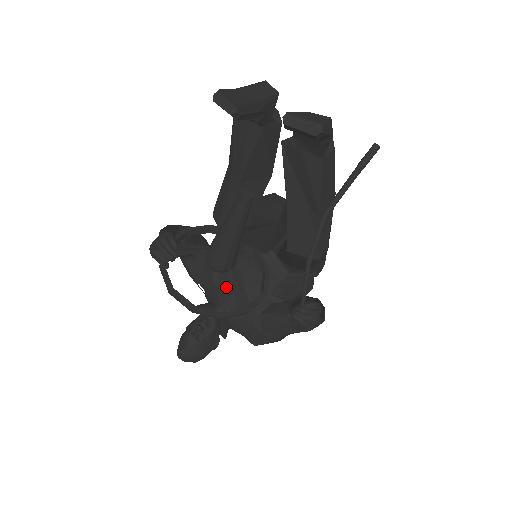
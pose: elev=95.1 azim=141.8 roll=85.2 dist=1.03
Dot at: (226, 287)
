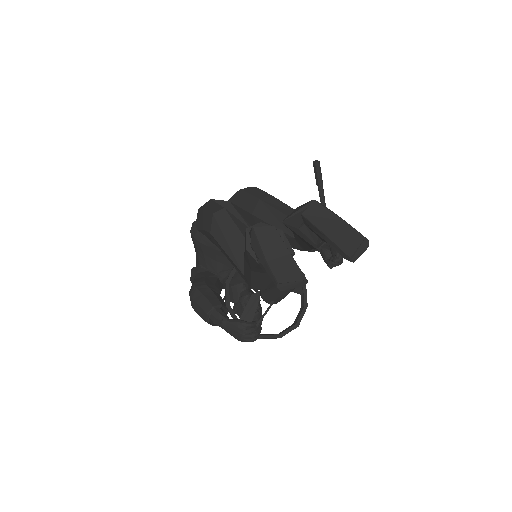
Dot at: (236, 277)
